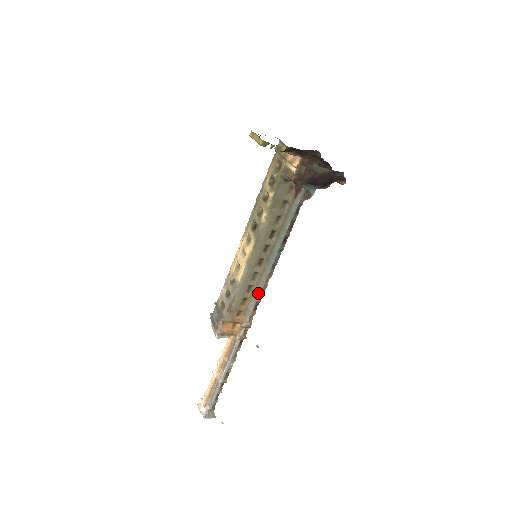
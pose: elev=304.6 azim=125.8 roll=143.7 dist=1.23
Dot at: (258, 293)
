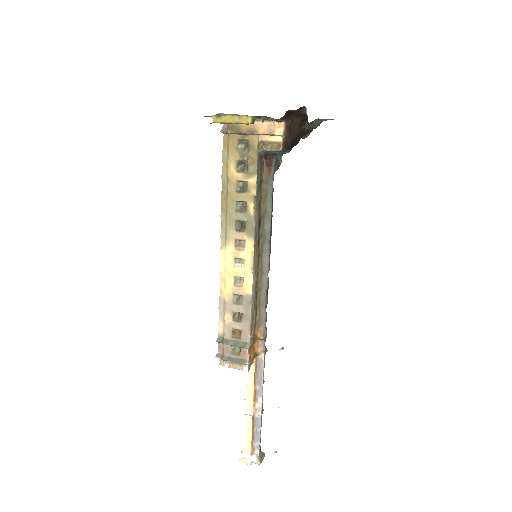
Dot at: (264, 295)
